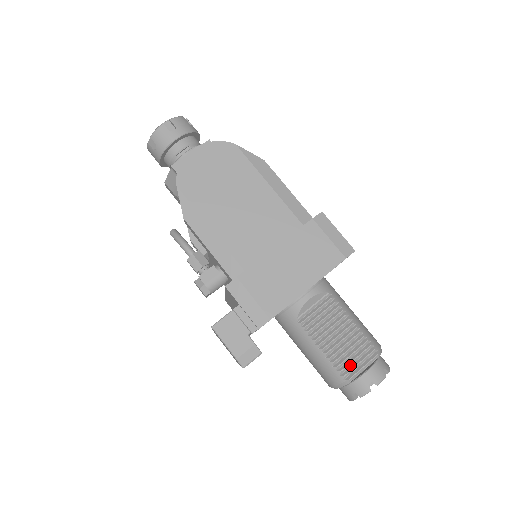
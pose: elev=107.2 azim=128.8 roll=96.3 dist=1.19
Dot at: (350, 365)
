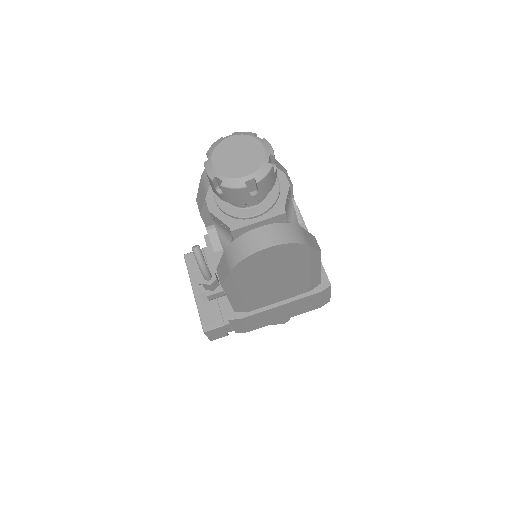
Dot at: occluded
